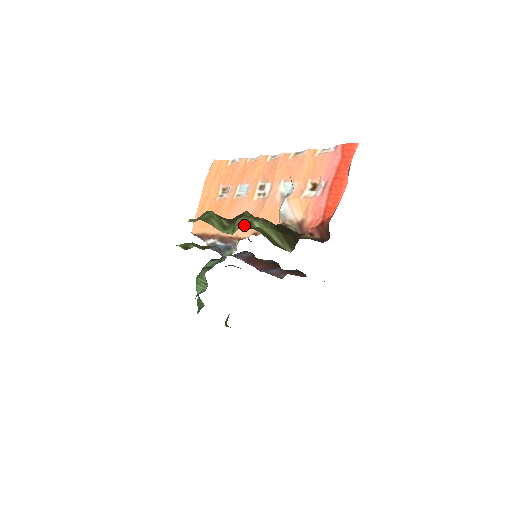
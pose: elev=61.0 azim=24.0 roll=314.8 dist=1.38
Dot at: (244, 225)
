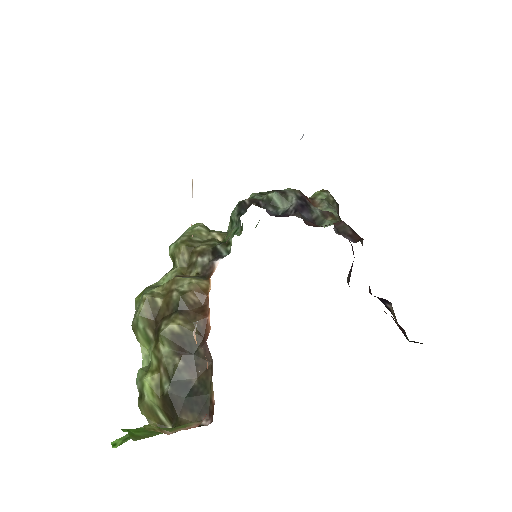
Dot at: (139, 387)
